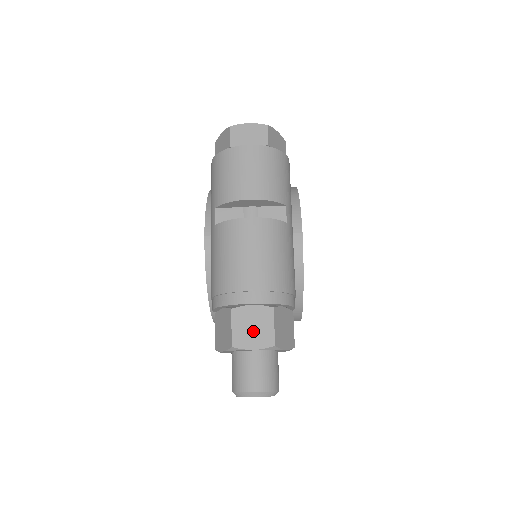
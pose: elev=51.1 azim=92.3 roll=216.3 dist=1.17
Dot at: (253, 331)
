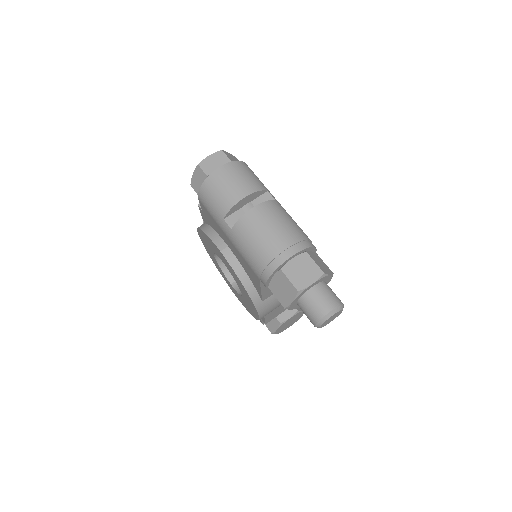
Dot at: (304, 273)
